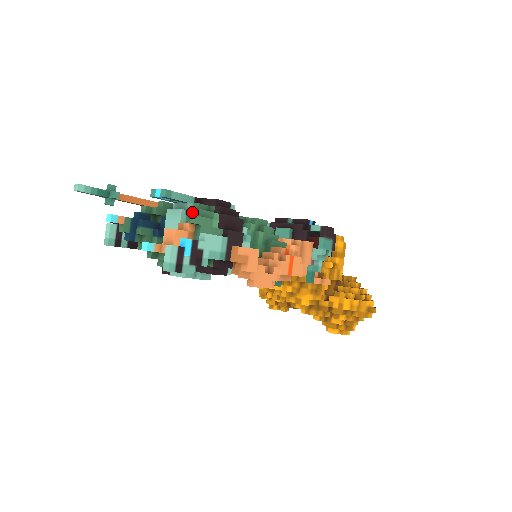
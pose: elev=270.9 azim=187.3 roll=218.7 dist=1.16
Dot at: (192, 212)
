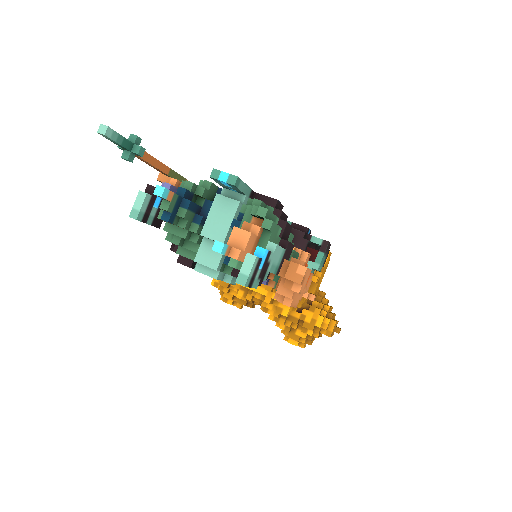
Dot at: (266, 214)
